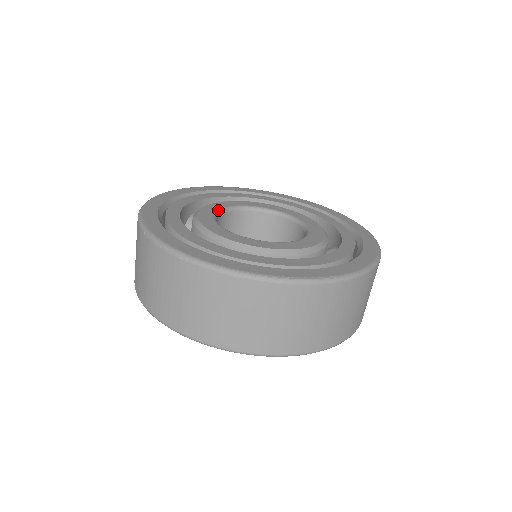
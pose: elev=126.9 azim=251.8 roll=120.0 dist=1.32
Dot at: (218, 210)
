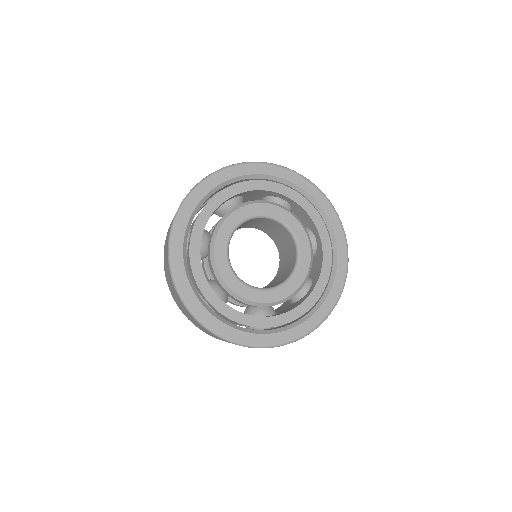
Dot at: (242, 221)
